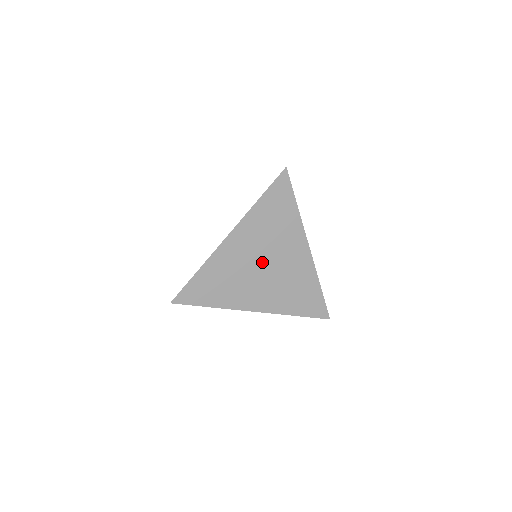
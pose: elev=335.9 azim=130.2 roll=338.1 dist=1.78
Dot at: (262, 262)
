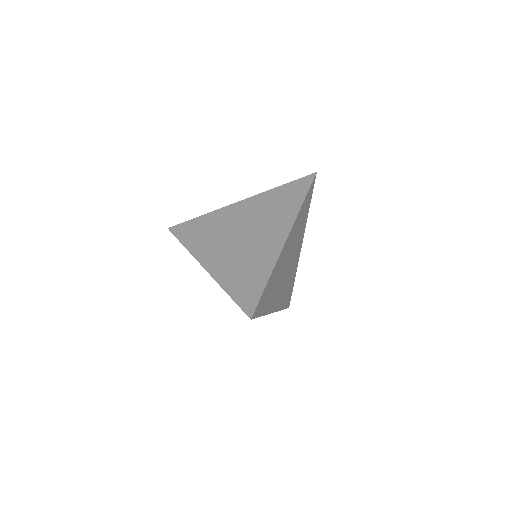
Dot at: (243, 231)
